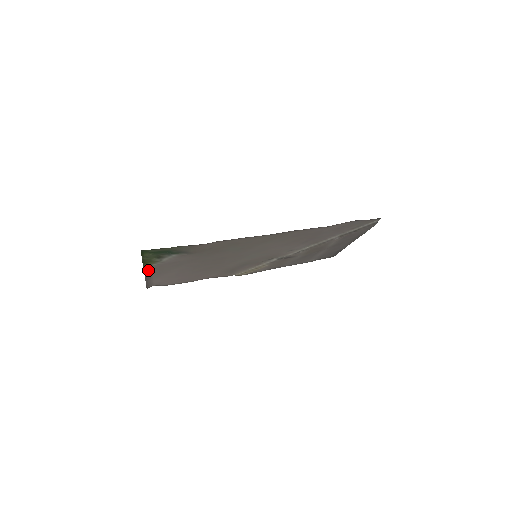
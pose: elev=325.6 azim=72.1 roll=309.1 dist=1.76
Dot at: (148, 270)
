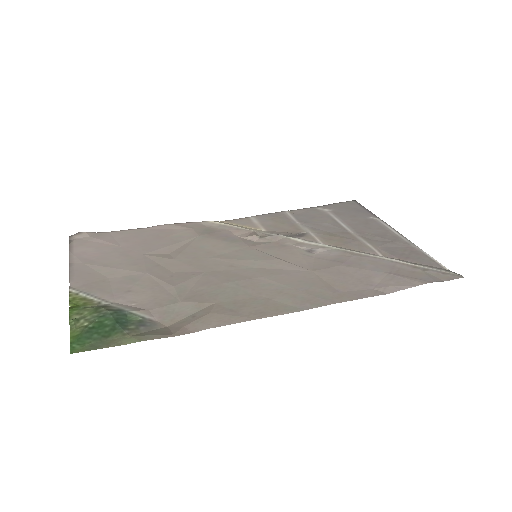
Dot at: (77, 284)
